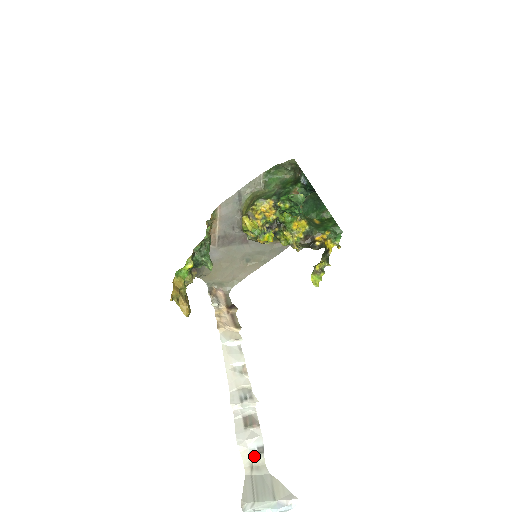
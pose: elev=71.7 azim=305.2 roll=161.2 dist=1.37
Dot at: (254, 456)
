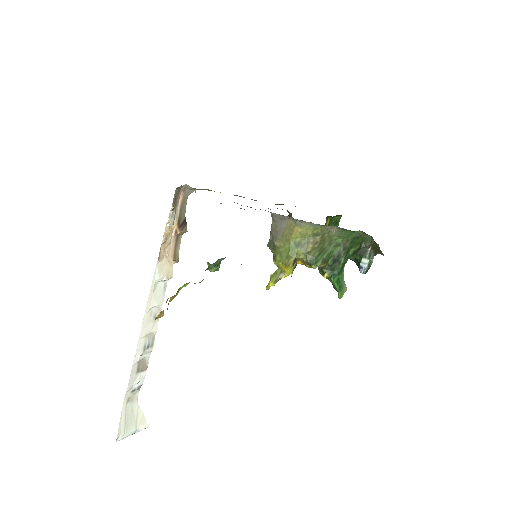
Dot at: (133, 393)
